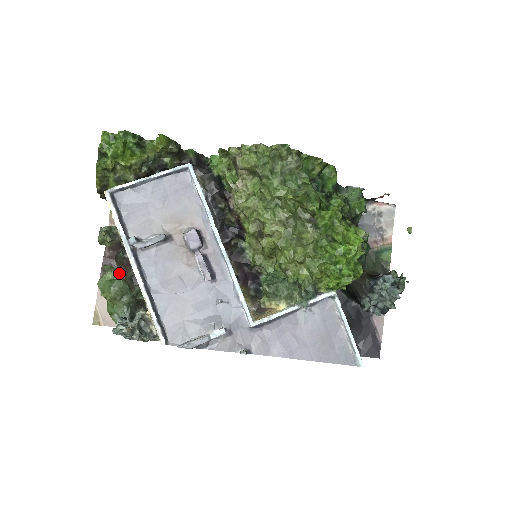
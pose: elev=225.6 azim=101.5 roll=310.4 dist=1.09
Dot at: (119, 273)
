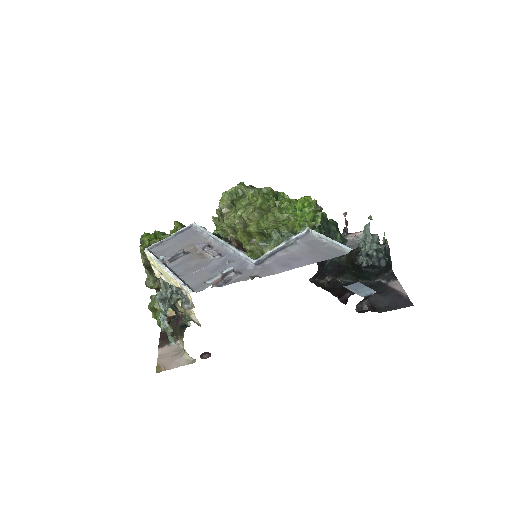
Dot at: occluded
